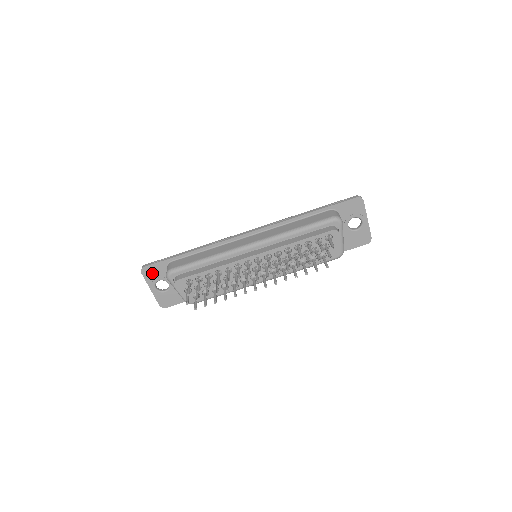
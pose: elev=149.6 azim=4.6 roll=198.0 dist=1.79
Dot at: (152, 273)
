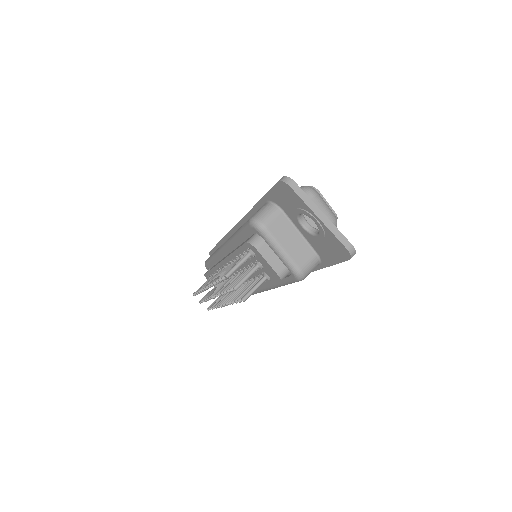
Dot at: occluded
